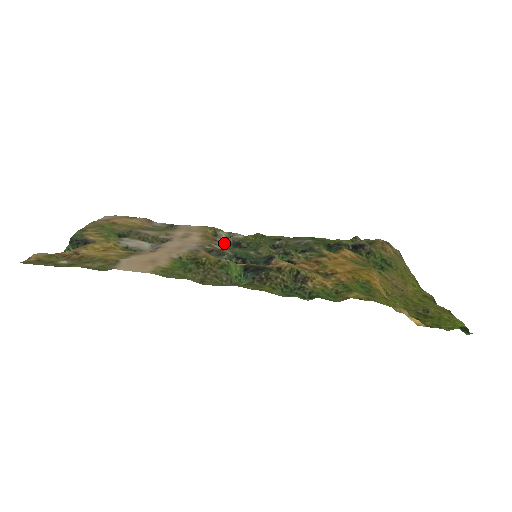
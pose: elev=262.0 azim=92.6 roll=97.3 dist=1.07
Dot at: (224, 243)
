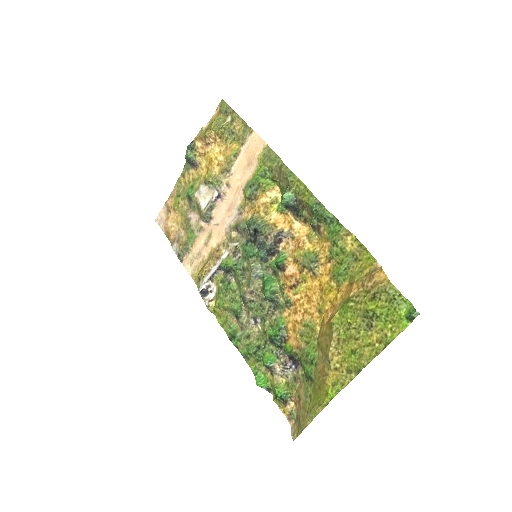
Dot at: (220, 264)
